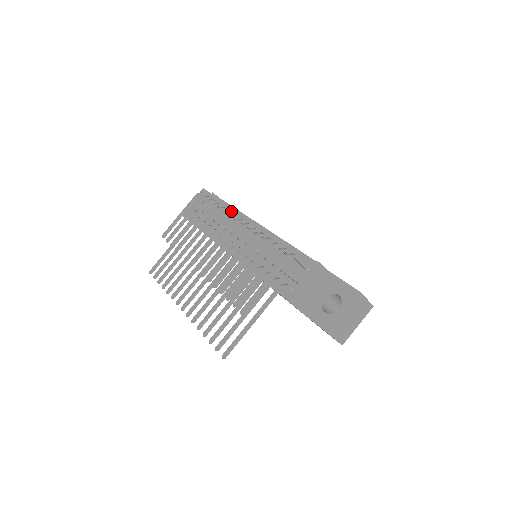
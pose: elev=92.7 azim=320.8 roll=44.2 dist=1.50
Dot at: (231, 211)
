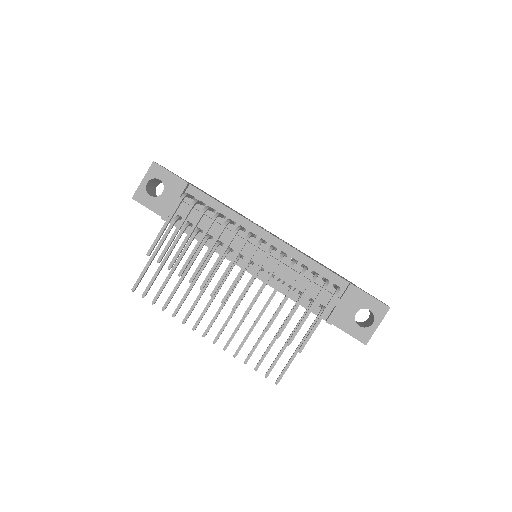
Dot at: (219, 208)
